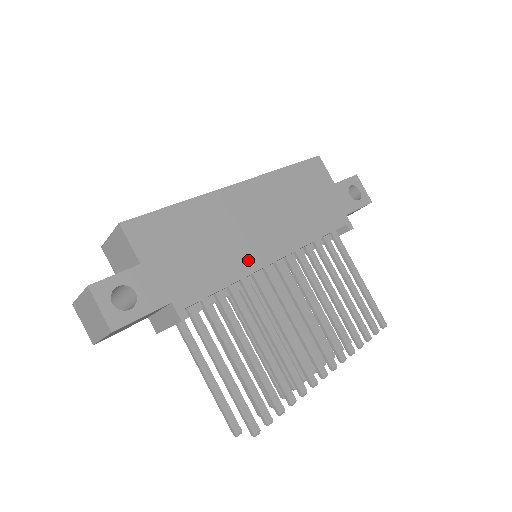
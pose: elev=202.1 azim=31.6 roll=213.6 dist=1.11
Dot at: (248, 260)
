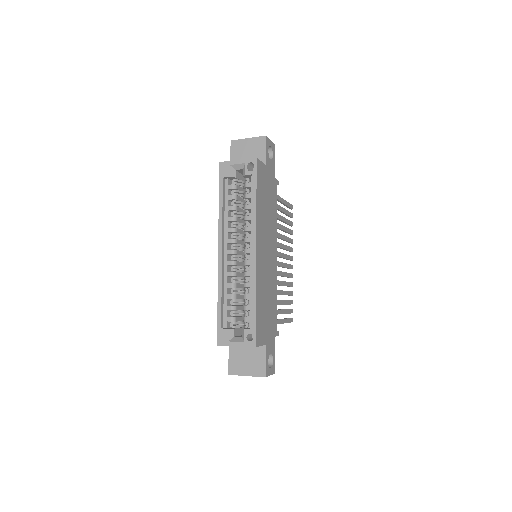
Dot at: (274, 277)
